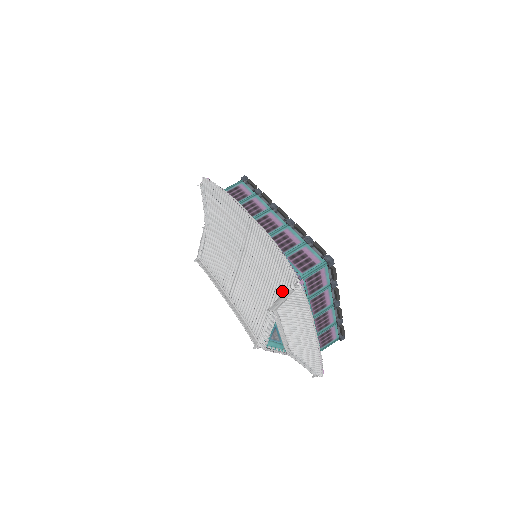
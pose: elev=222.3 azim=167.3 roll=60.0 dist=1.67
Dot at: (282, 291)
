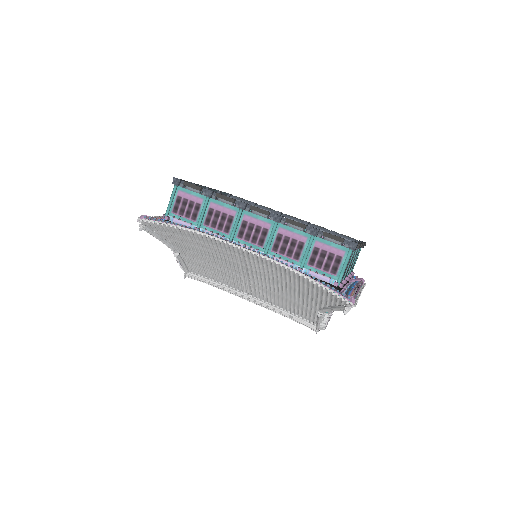
Dot at: (328, 303)
